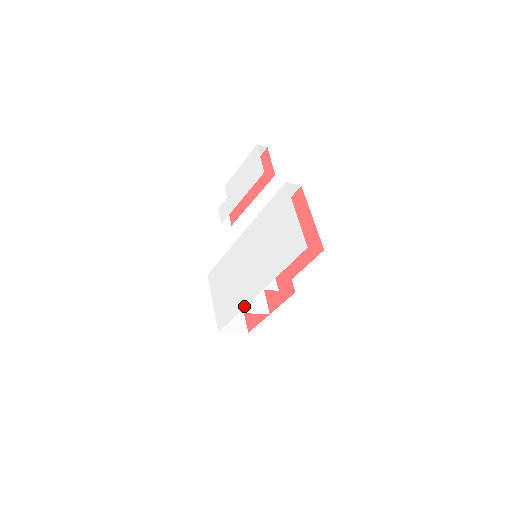
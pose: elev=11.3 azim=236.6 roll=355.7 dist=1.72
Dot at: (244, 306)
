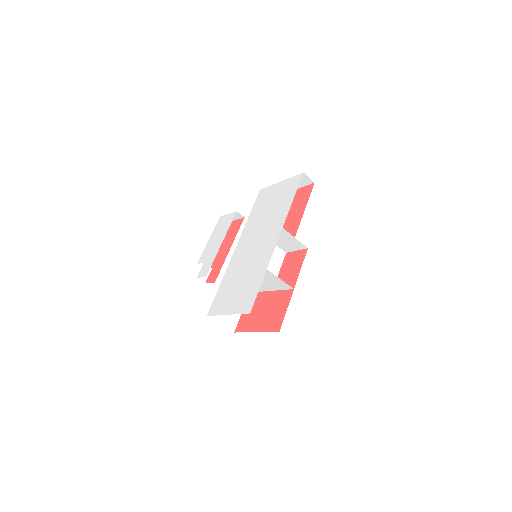
Dot at: (270, 258)
